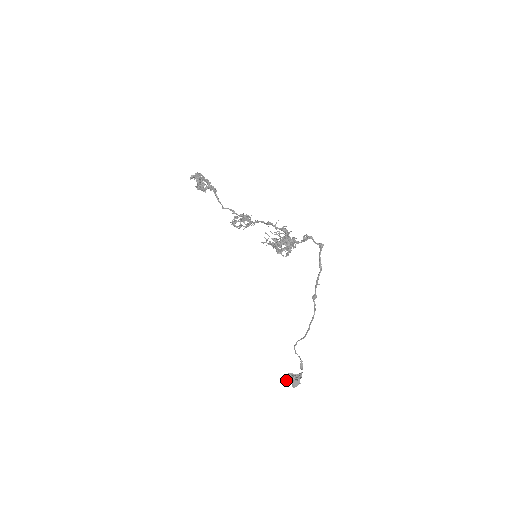
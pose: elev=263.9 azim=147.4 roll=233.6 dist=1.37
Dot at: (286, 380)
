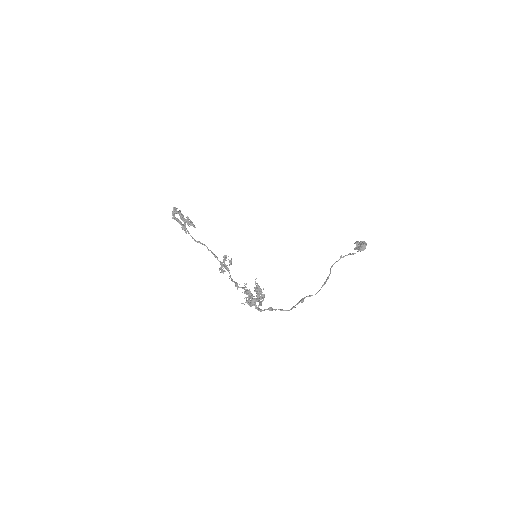
Dot at: occluded
